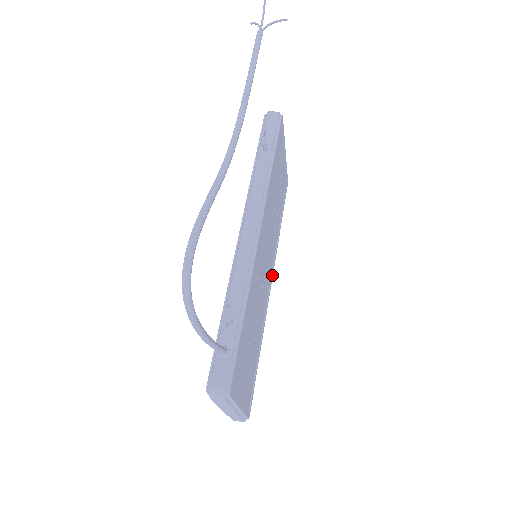
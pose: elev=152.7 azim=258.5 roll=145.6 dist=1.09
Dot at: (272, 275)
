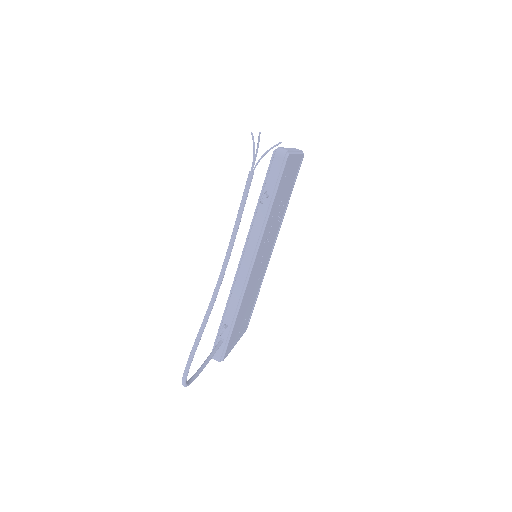
Dot at: (275, 241)
